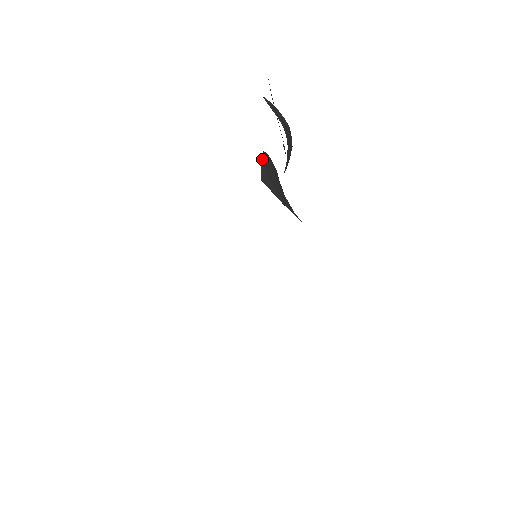
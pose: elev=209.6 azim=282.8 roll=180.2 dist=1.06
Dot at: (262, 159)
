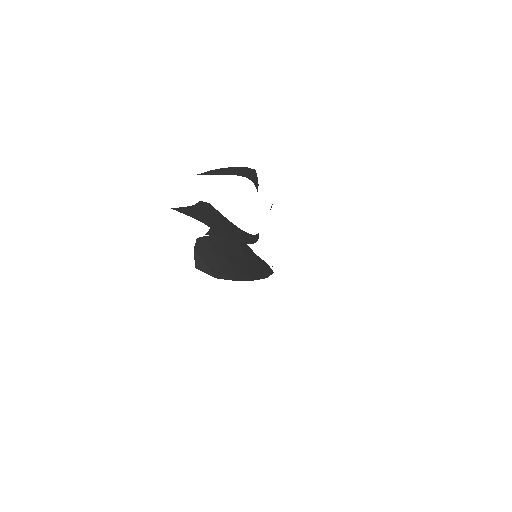
Dot at: (195, 249)
